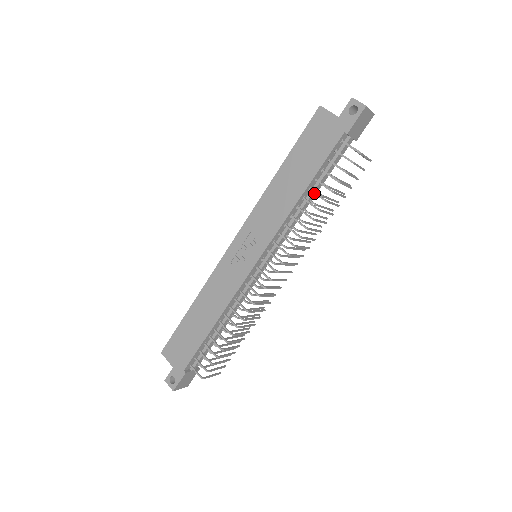
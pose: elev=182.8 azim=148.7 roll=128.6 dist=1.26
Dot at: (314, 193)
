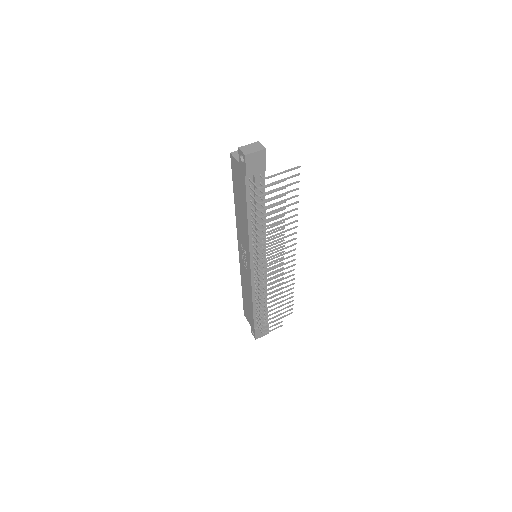
Dot at: occluded
